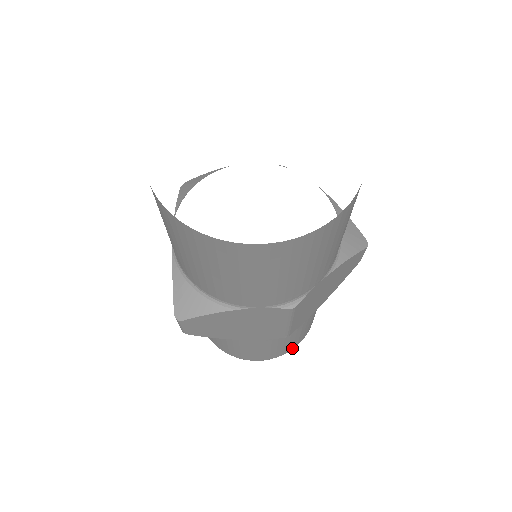
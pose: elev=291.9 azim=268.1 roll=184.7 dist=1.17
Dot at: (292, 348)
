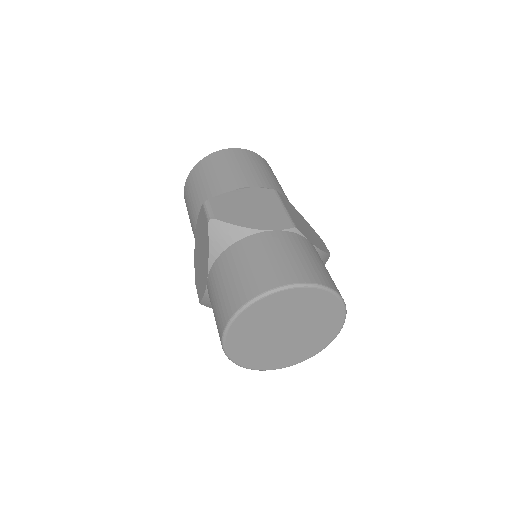
Dot at: (330, 286)
